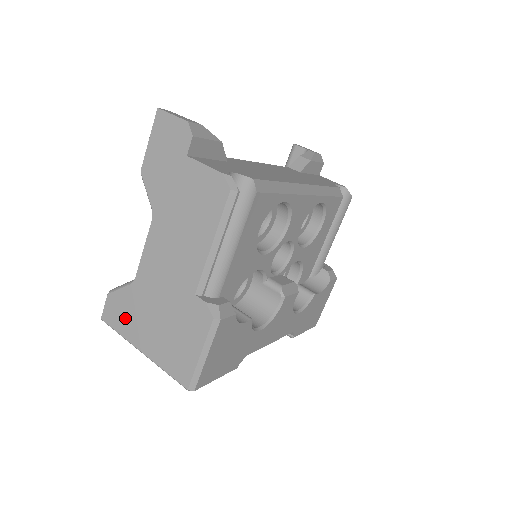
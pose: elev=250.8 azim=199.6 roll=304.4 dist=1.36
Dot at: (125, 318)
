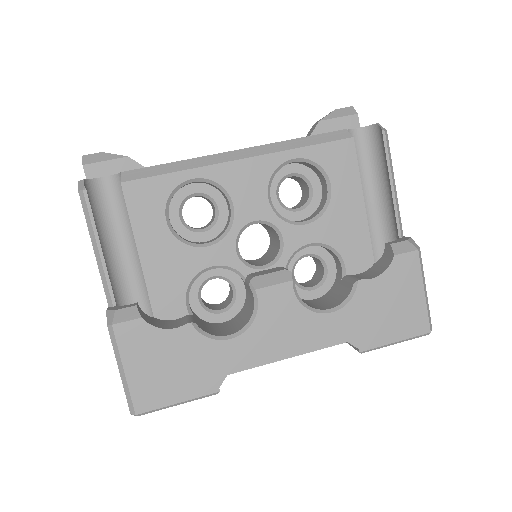
Dot at: occluded
